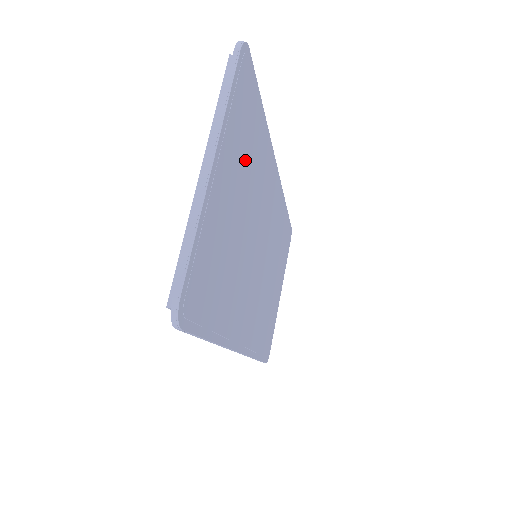
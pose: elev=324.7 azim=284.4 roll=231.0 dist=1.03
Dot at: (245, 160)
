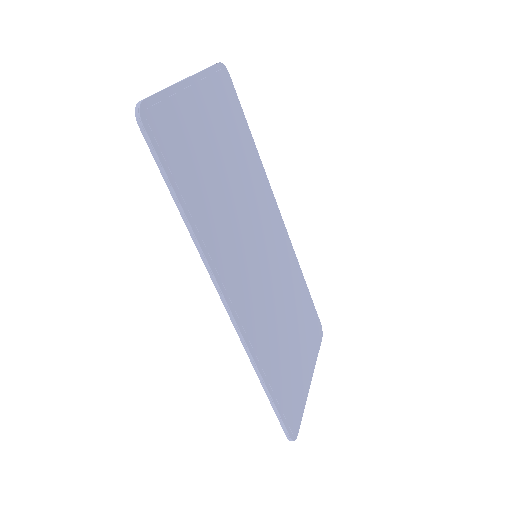
Dot at: (228, 133)
